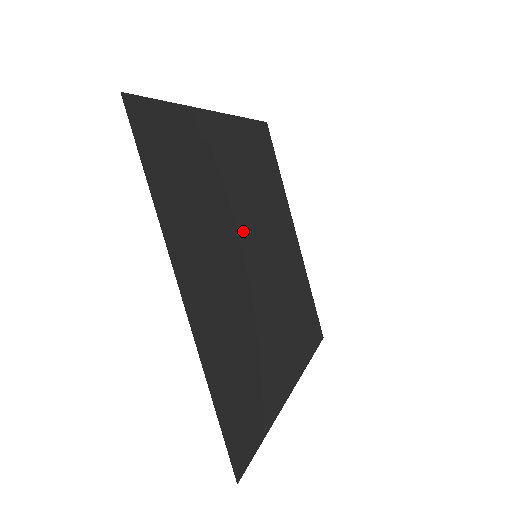
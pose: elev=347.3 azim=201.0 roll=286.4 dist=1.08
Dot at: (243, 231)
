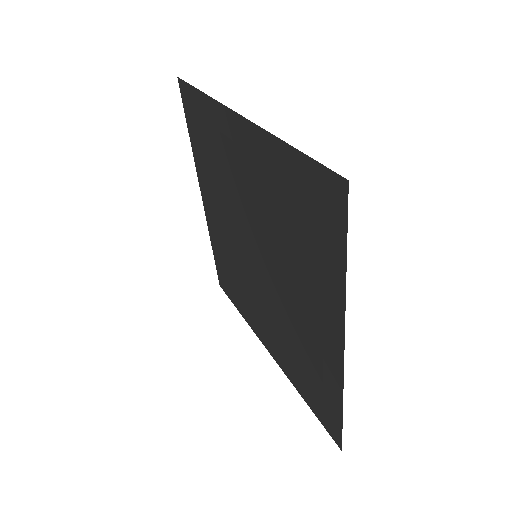
Dot at: (260, 240)
